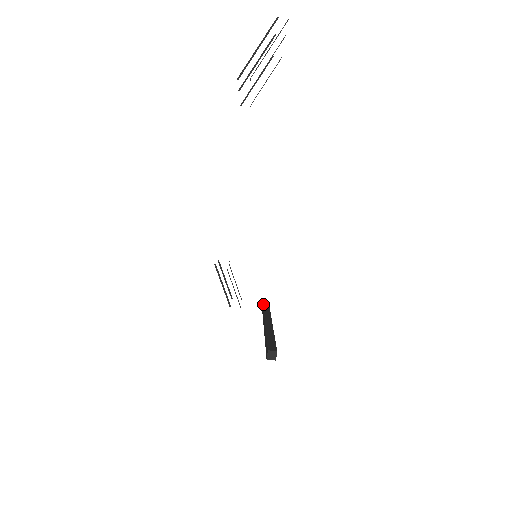
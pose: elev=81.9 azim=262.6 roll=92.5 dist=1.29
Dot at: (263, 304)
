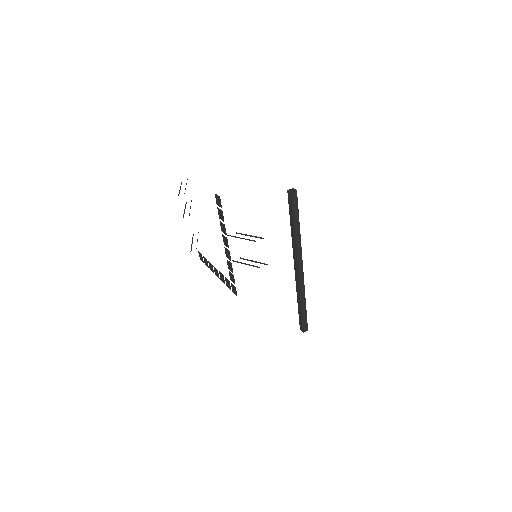
Dot at: (299, 319)
